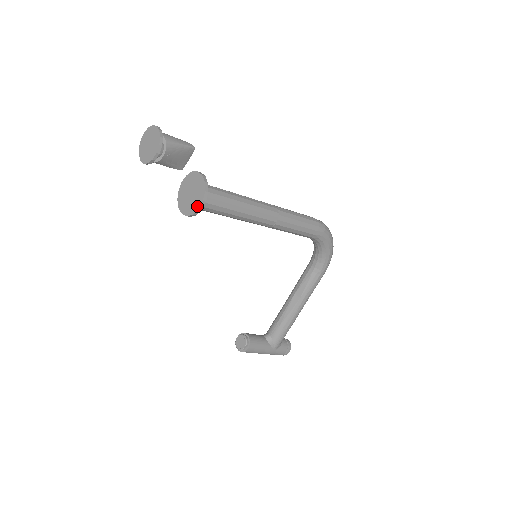
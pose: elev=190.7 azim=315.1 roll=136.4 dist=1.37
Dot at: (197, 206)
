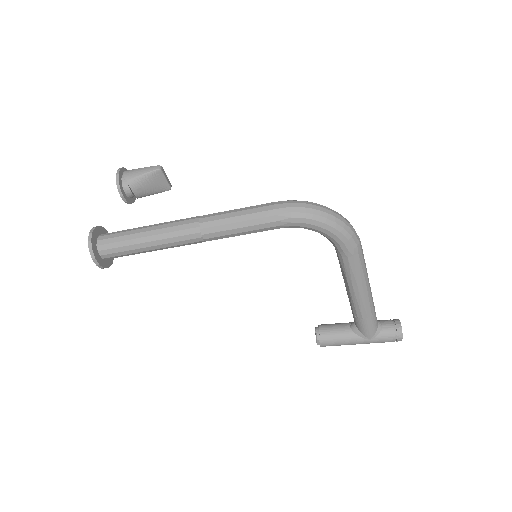
Dot at: (96, 262)
